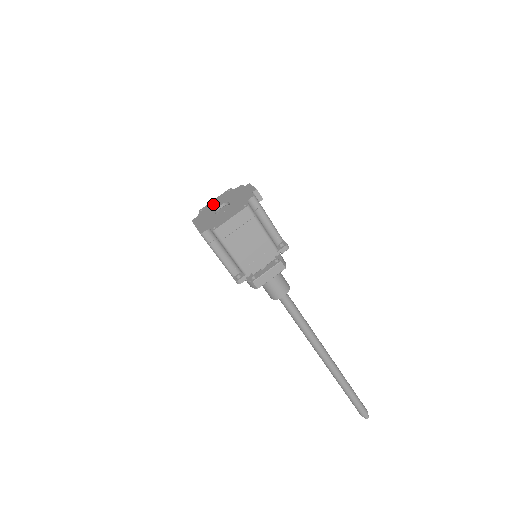
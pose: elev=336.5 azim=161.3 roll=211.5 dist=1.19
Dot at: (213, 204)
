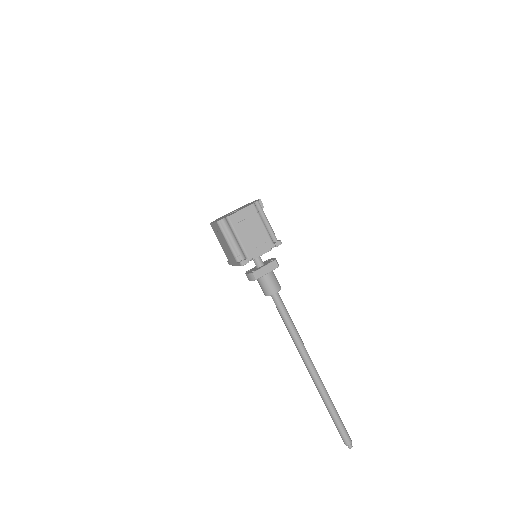
Dot at: (226, 214)
